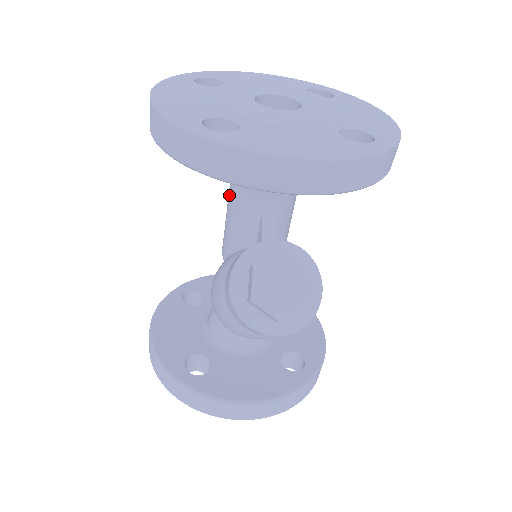
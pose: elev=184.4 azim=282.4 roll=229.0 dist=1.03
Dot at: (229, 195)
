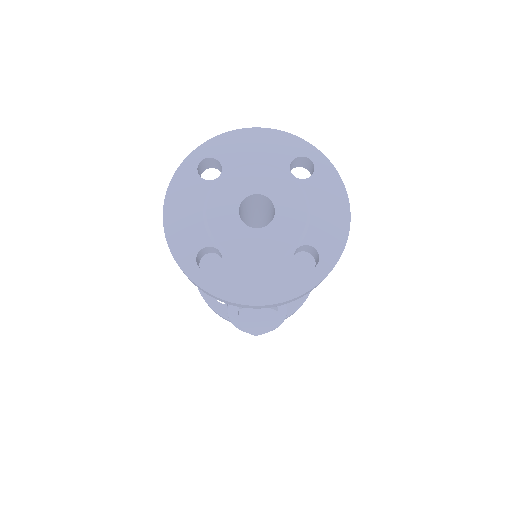
Dot at: occluded
